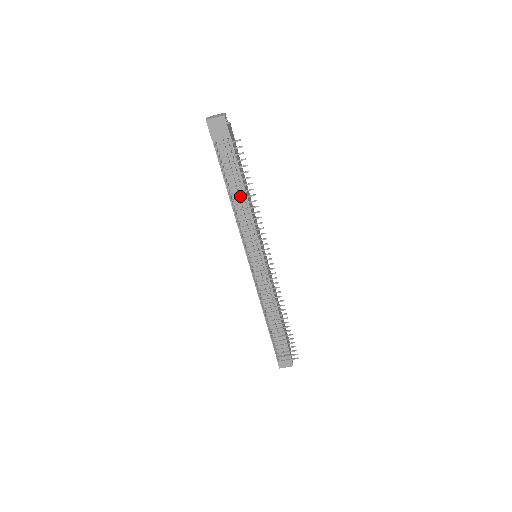
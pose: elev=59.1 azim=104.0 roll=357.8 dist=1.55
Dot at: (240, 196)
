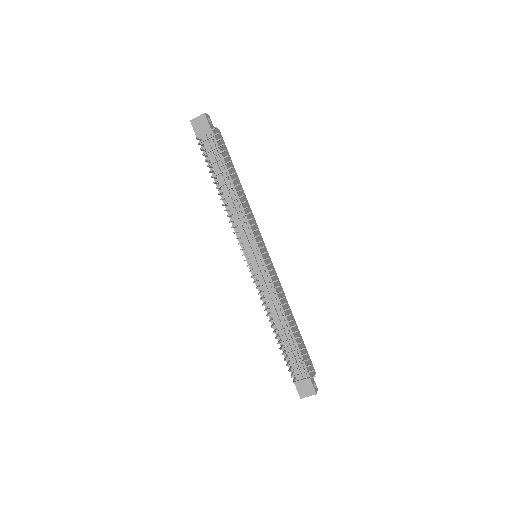
Dot at: occluded
